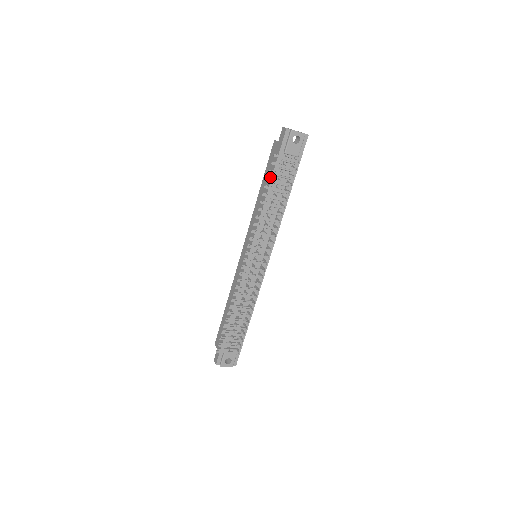
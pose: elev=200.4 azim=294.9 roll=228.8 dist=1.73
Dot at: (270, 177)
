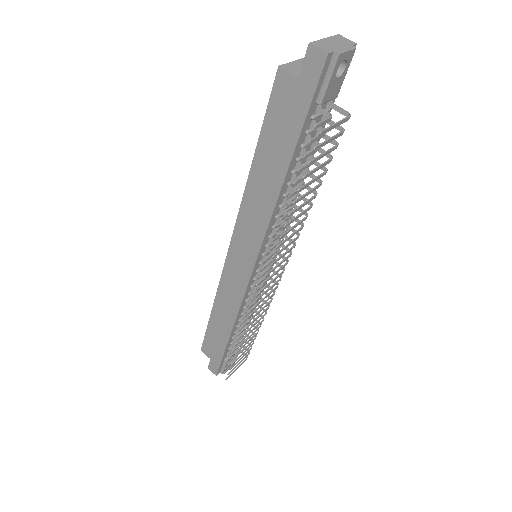
Dot at: (287, 152)
